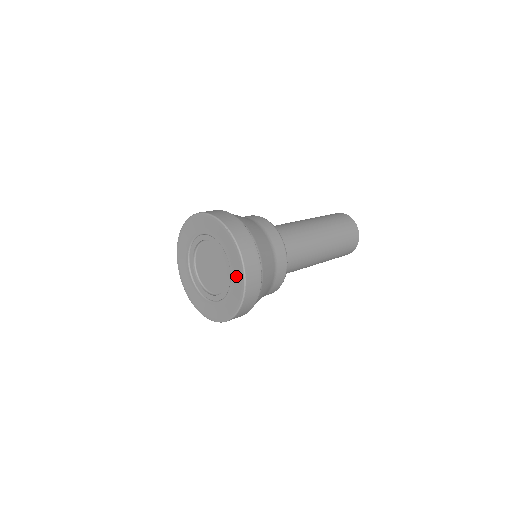
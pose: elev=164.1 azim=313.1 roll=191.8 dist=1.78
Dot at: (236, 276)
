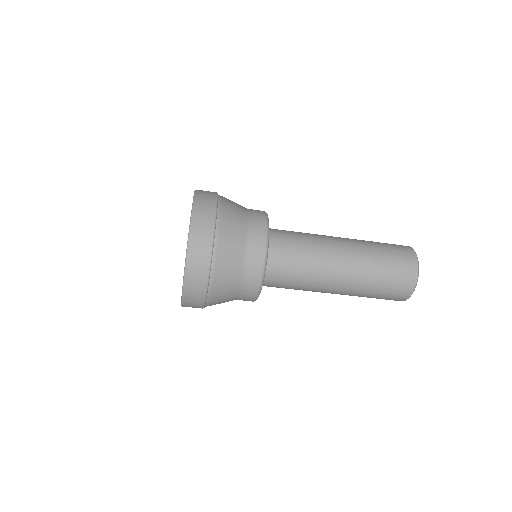
Dot at: occluded
